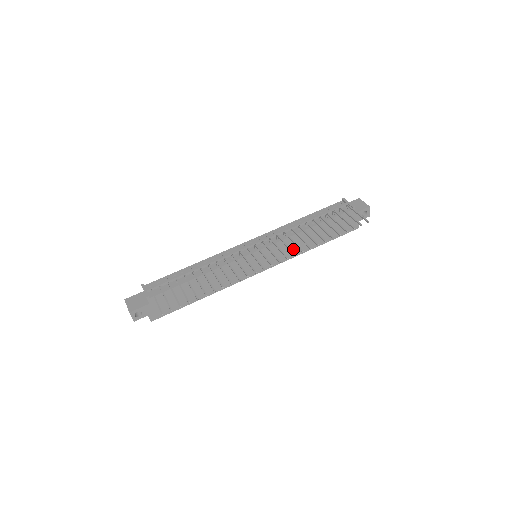
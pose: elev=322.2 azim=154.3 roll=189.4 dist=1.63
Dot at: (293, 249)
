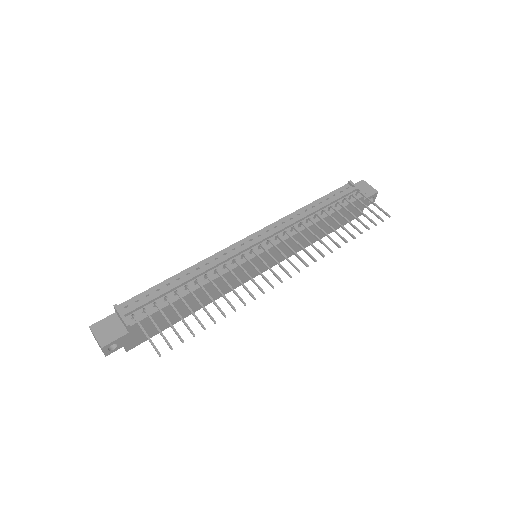
Dot at: (297, 245)
